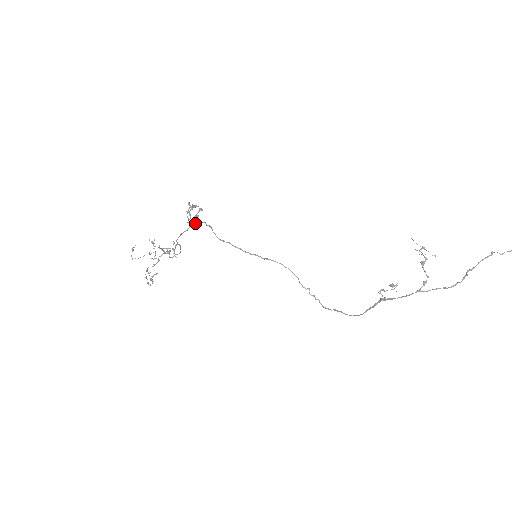
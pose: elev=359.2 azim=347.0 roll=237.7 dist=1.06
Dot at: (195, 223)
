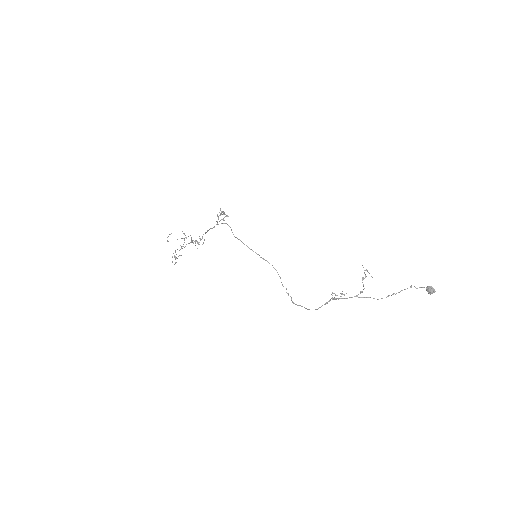
Dot at: (221, 223)
